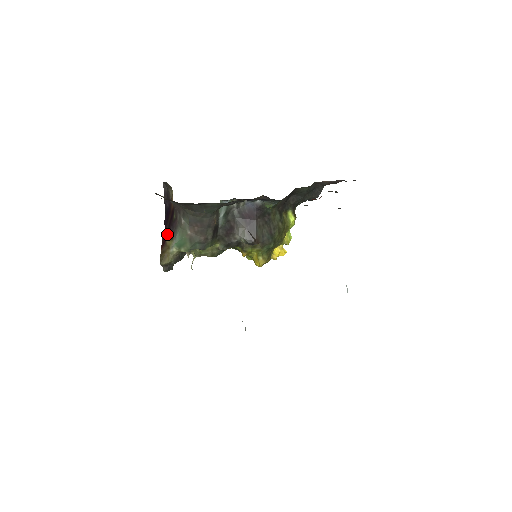
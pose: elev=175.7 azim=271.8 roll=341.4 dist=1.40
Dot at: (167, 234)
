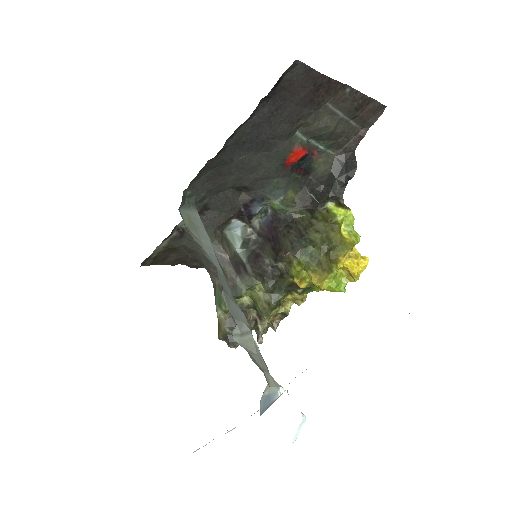
Dot at: occluded
